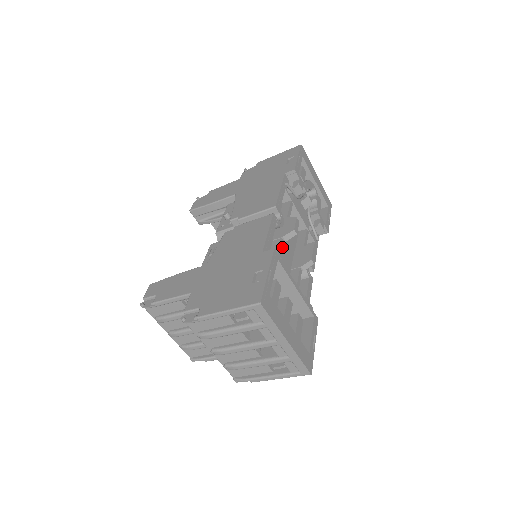
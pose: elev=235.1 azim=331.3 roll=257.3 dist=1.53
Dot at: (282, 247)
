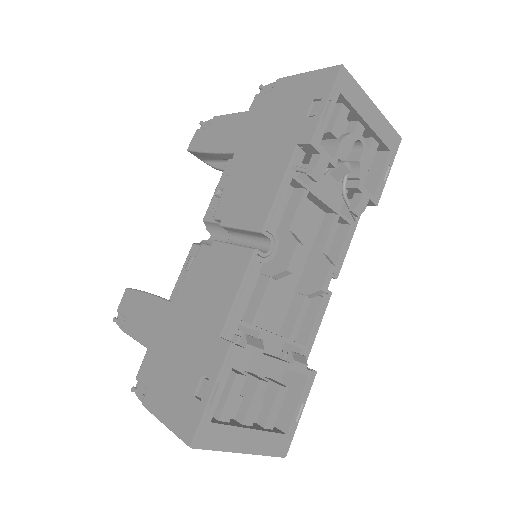
Dot at: (268, 292)
